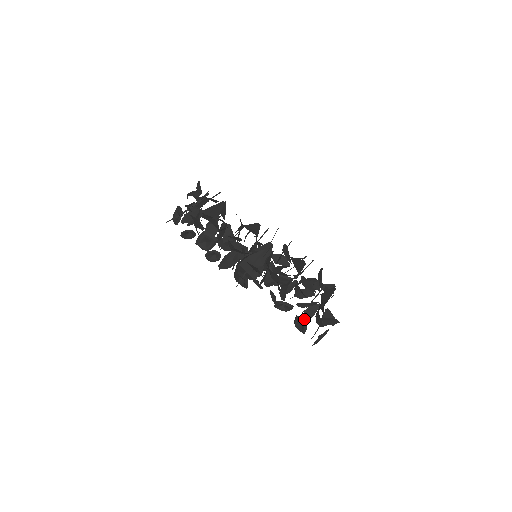
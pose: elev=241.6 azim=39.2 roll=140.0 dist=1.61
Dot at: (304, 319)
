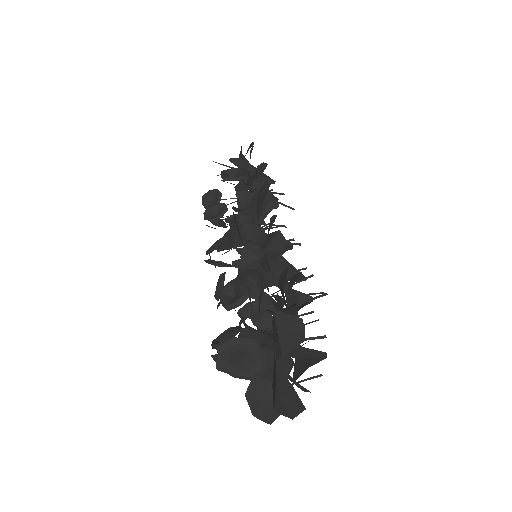
Dot at: (240, 337)
